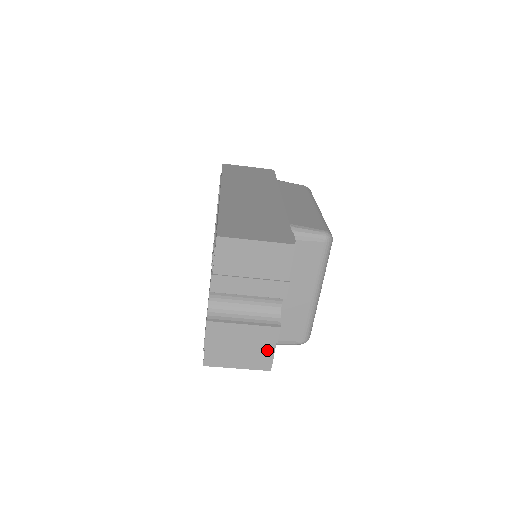
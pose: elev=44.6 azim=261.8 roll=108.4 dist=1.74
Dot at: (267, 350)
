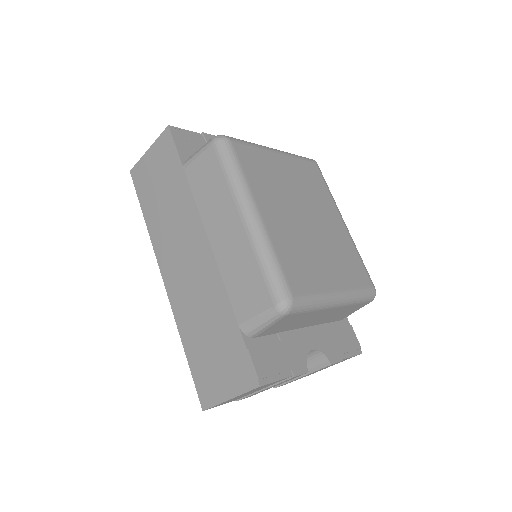
Dot at: occluded
